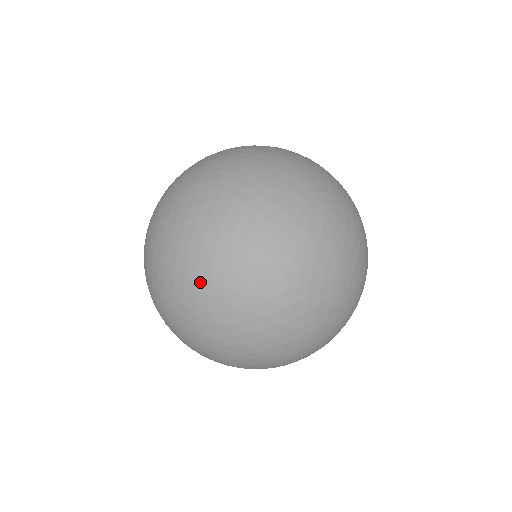
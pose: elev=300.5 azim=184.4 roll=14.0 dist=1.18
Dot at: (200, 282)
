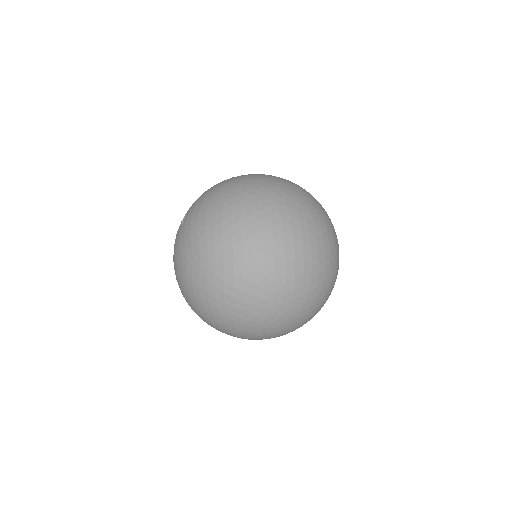
Dot at: (288, 270)
